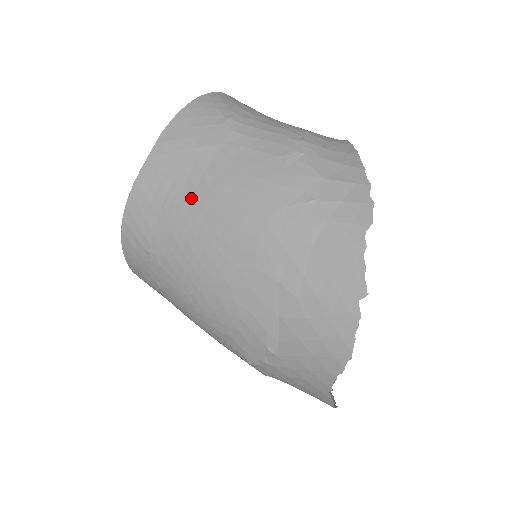
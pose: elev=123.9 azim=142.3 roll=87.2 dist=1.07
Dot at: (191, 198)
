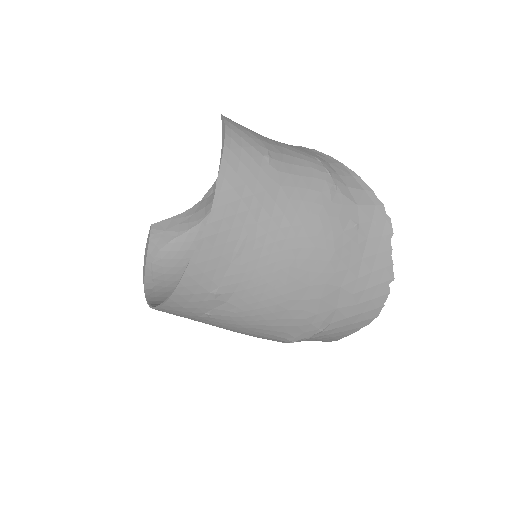
Dot at: (264, 241)
